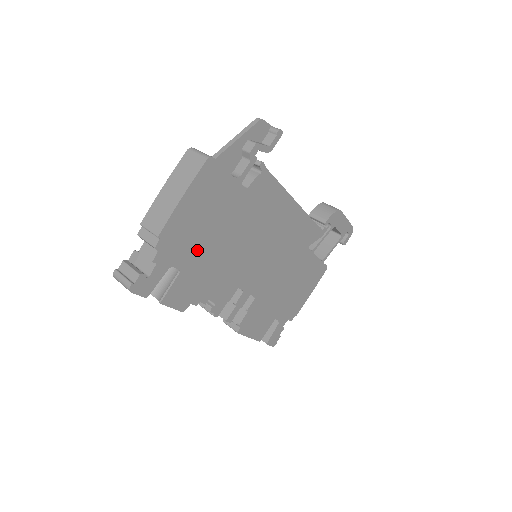
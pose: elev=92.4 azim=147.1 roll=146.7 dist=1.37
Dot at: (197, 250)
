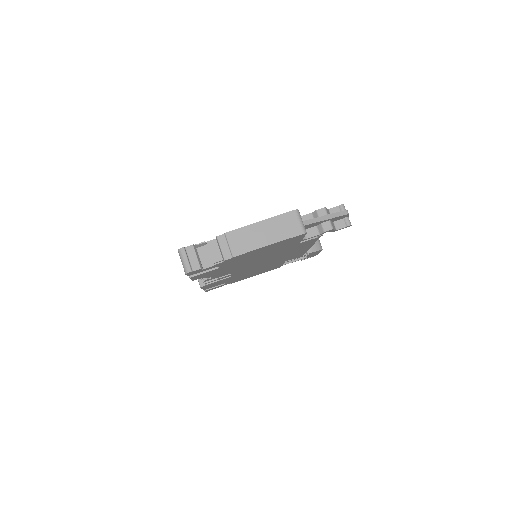
Dot at: (240, 261)
